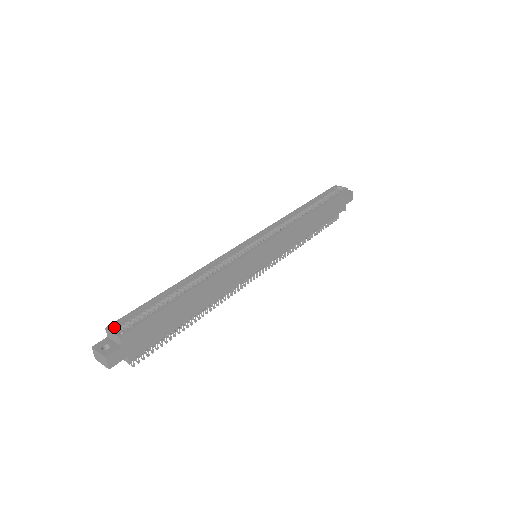
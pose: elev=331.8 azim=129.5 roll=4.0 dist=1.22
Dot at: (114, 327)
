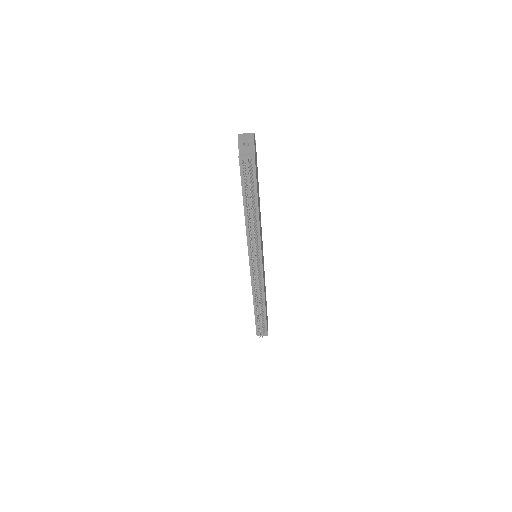
Dot at: occluded
